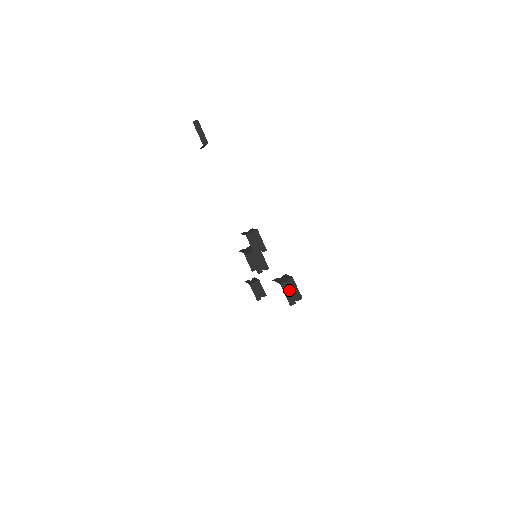
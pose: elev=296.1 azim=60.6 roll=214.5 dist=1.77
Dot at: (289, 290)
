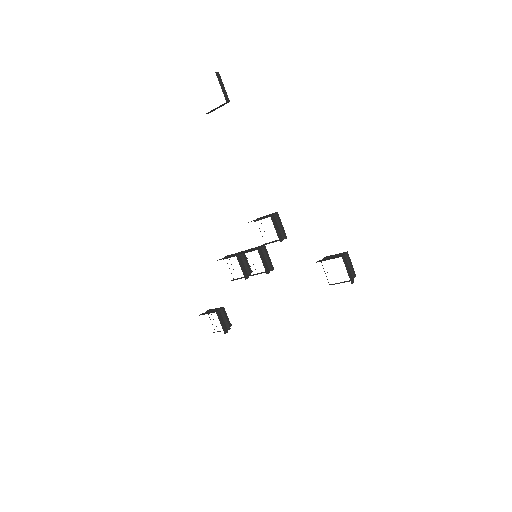
Dot at: (348, 265)
